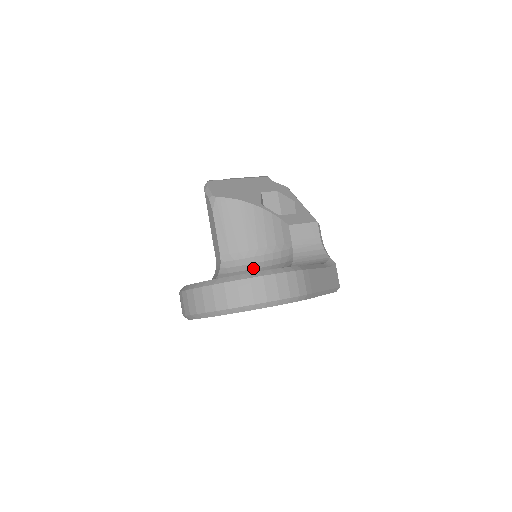
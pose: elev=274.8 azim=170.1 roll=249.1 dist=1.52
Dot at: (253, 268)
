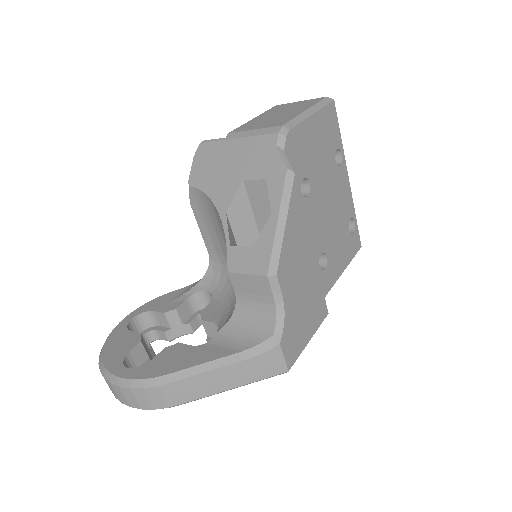
Dot at: (230, 285)
